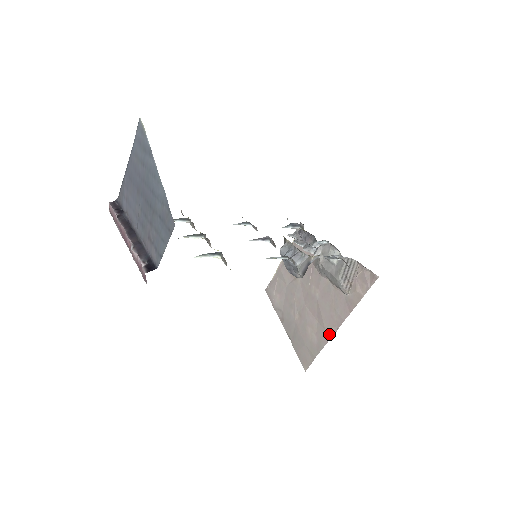
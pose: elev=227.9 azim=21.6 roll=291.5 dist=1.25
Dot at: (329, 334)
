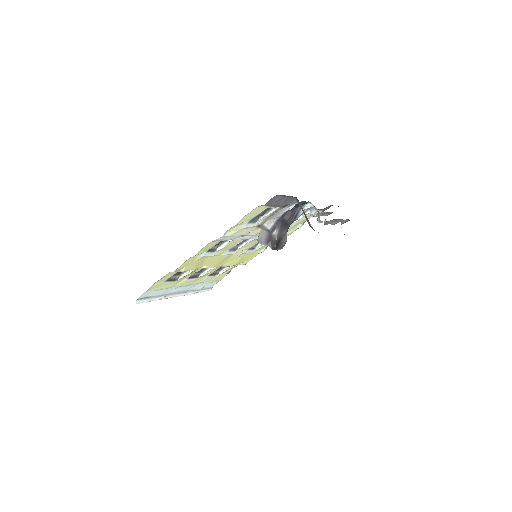
Dot at: occluded
